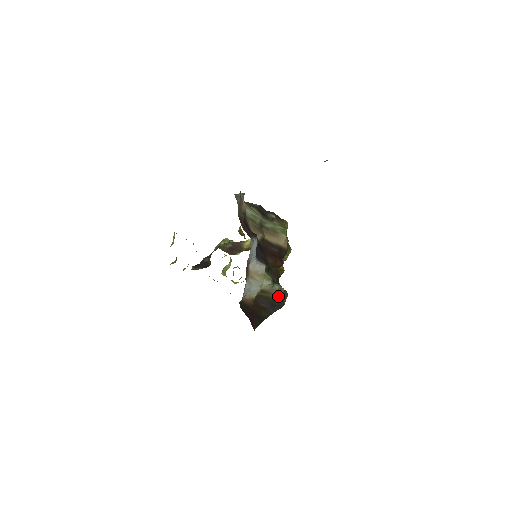
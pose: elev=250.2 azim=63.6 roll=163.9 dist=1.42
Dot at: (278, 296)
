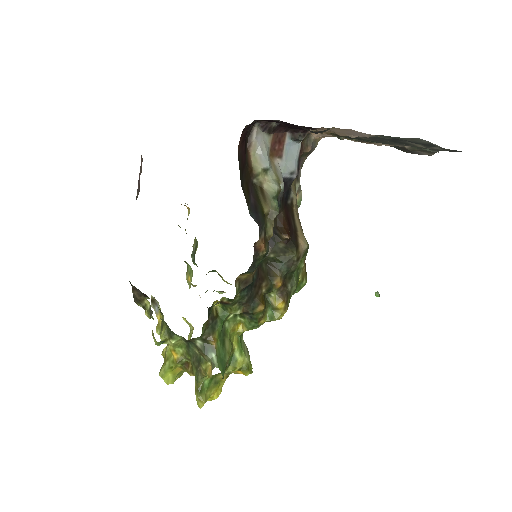
Dot at: (265, 220)
